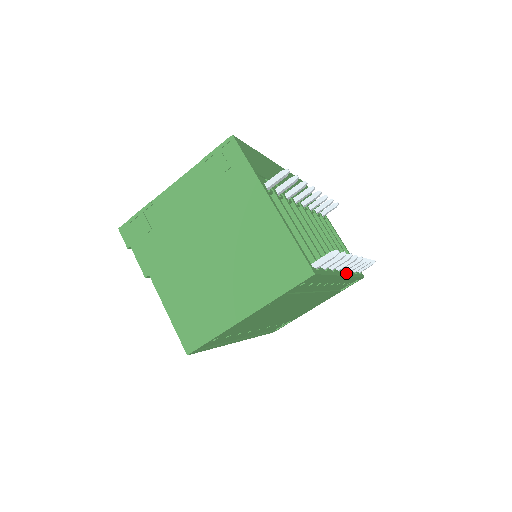
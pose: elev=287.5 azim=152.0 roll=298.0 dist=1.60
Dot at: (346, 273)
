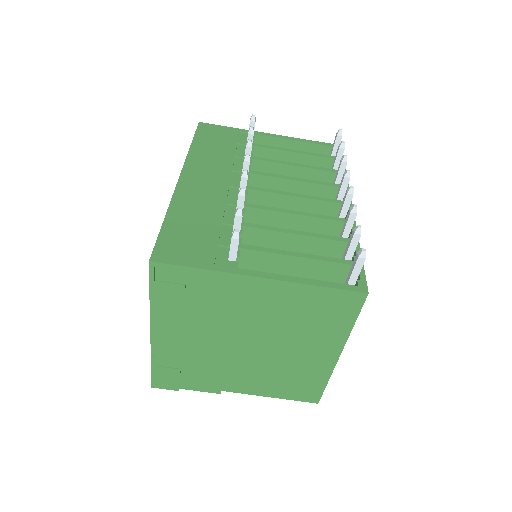
Dot at: occluded
